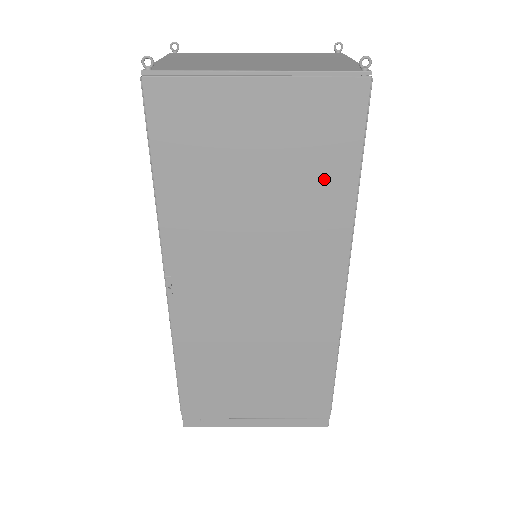
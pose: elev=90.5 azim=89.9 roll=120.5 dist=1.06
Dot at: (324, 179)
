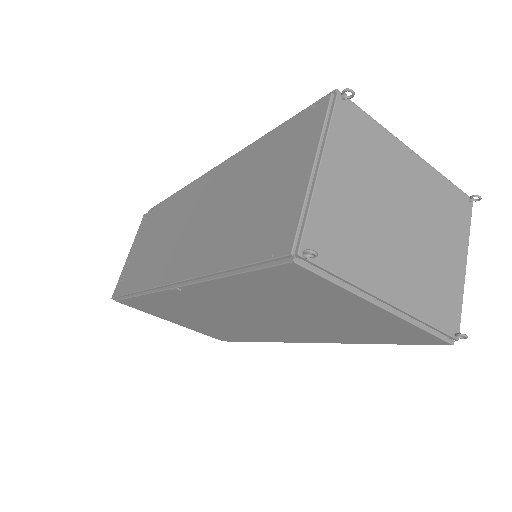
Dot at: (355, 334)
